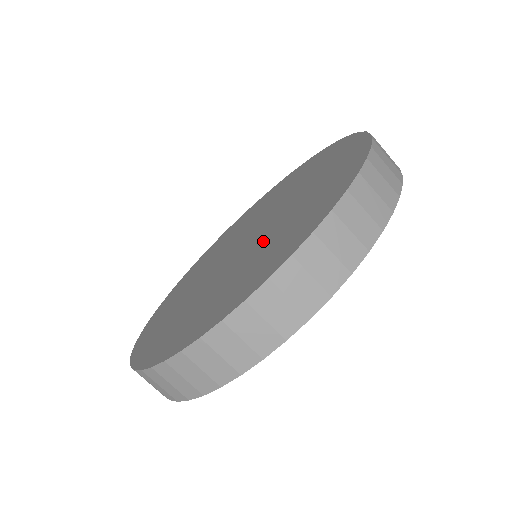
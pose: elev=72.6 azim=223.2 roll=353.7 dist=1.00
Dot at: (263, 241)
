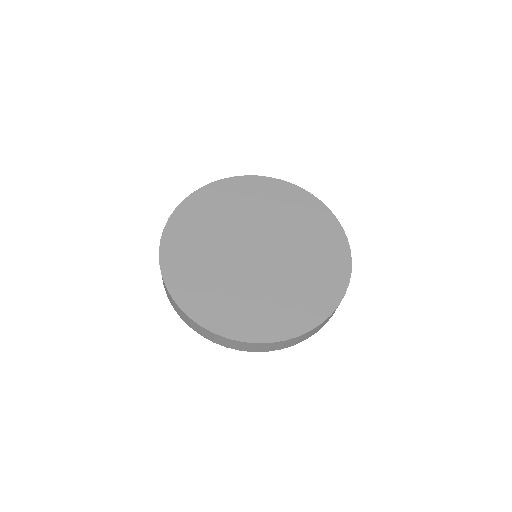
Dot at: (255, 286)
